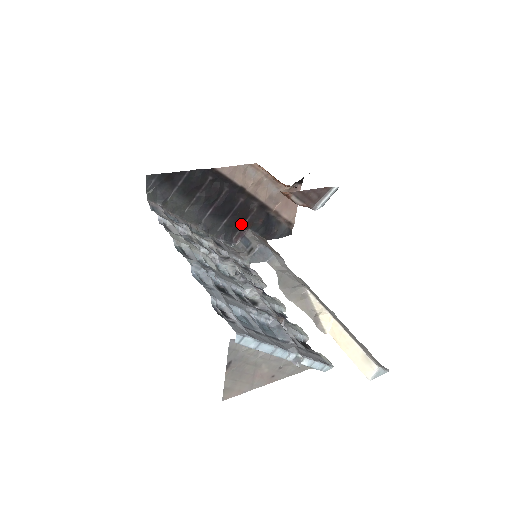
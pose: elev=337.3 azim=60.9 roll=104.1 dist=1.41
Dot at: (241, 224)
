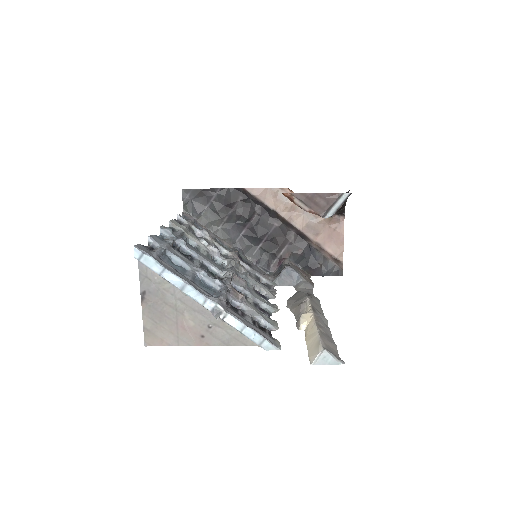
Dot at: (278, 251)
